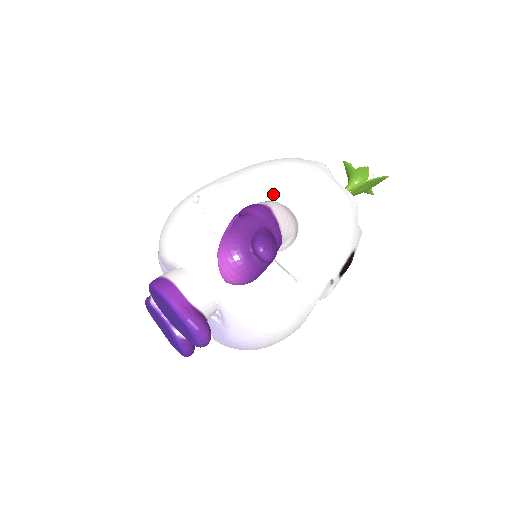
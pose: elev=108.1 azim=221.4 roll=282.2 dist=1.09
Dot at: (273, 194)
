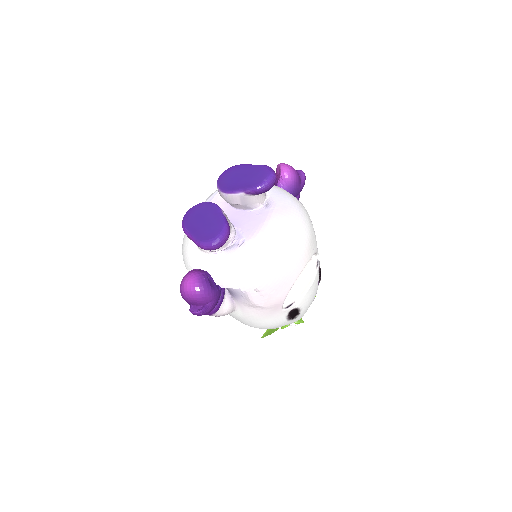
Dot at: occluded
